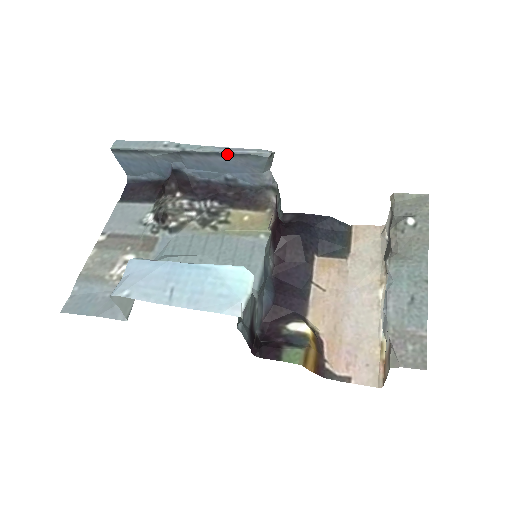
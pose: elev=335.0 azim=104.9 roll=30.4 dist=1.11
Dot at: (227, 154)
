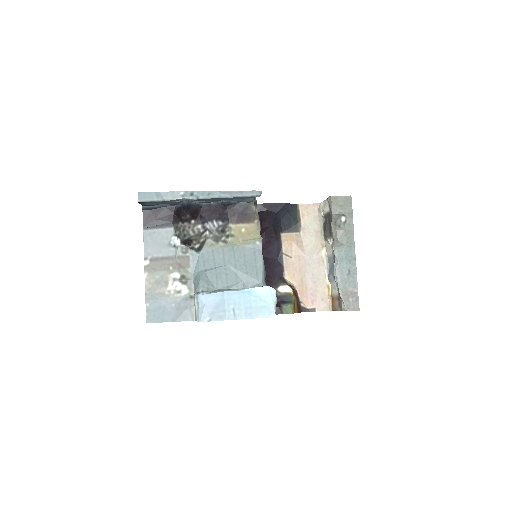
Dot at: (230, 197)
